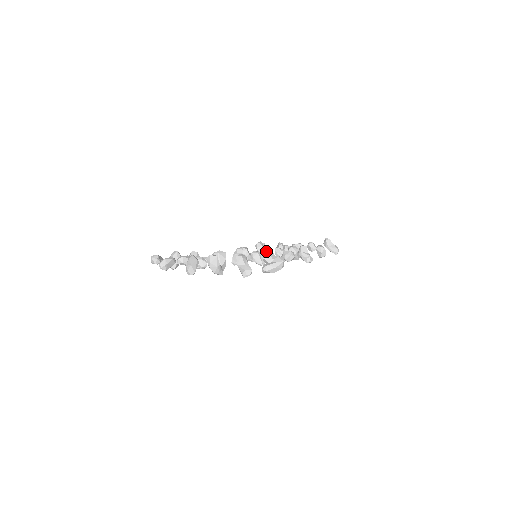
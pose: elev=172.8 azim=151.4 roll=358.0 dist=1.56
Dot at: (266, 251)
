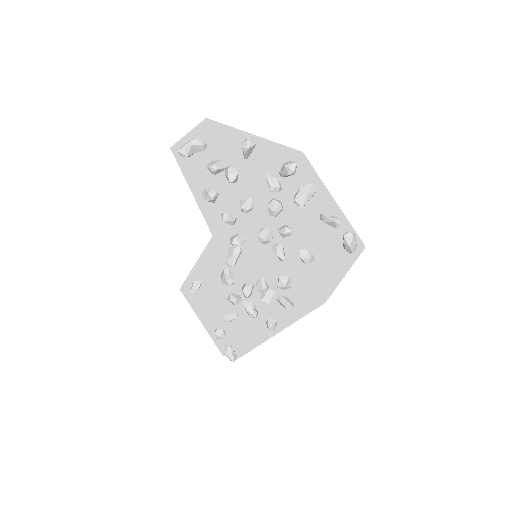
Dot at: occluded
